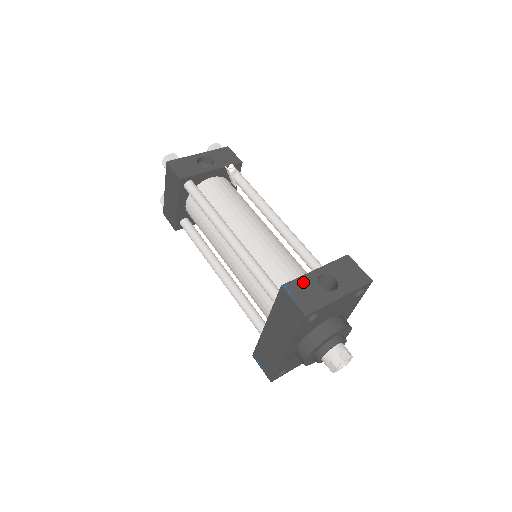
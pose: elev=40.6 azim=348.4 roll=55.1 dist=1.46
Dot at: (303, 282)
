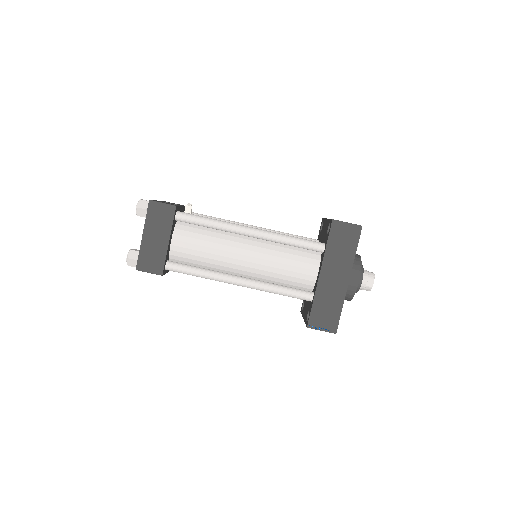
Dot at: occluded
